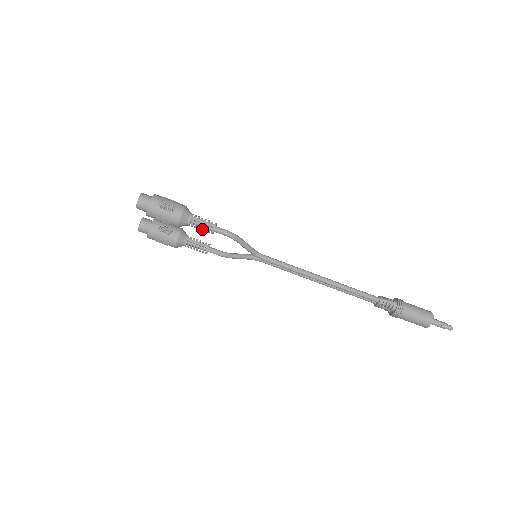
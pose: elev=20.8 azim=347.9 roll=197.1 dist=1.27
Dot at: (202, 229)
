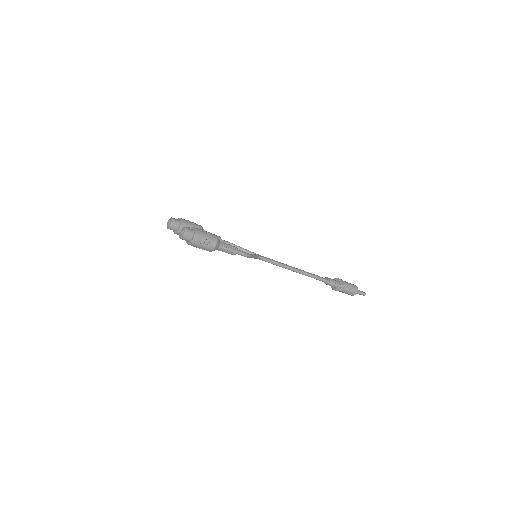
Dot at: occluded
